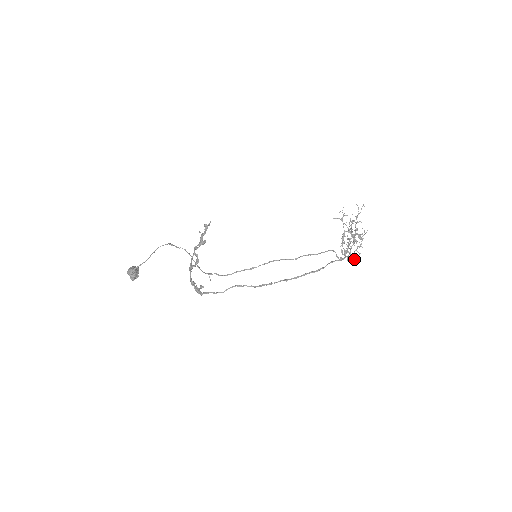
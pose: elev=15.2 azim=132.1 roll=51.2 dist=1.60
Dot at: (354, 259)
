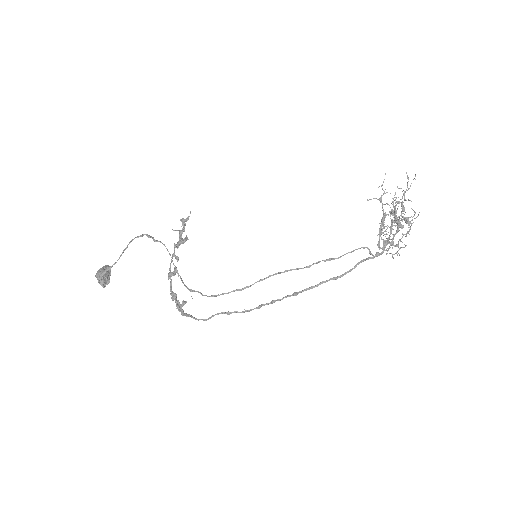
Dot at: occluded
